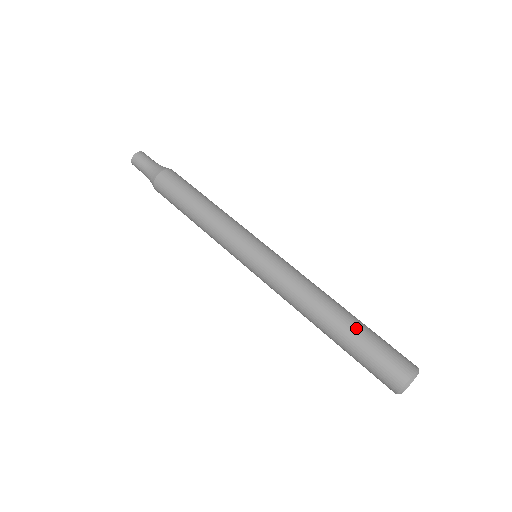
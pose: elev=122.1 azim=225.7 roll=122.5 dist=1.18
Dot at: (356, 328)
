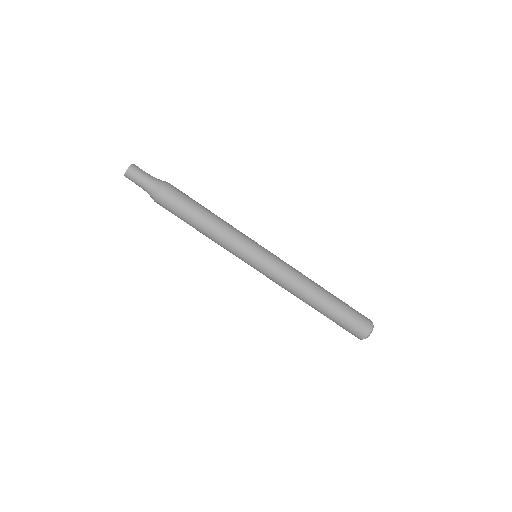
Dot at: (328, 316)
